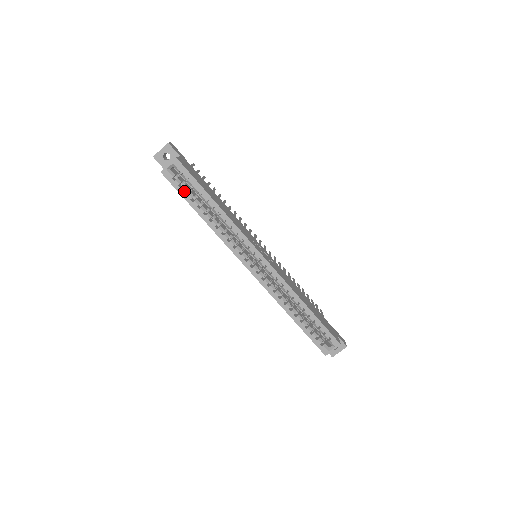
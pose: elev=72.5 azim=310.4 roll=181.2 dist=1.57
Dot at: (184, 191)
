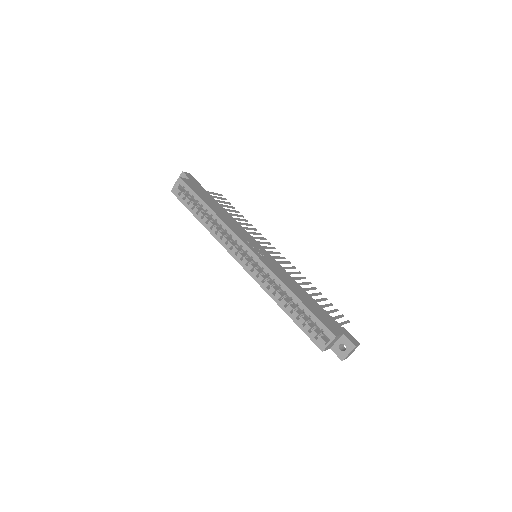
Dot at: (186, 202)
